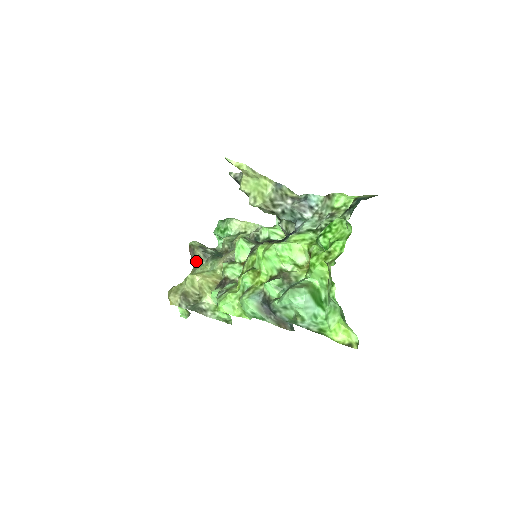
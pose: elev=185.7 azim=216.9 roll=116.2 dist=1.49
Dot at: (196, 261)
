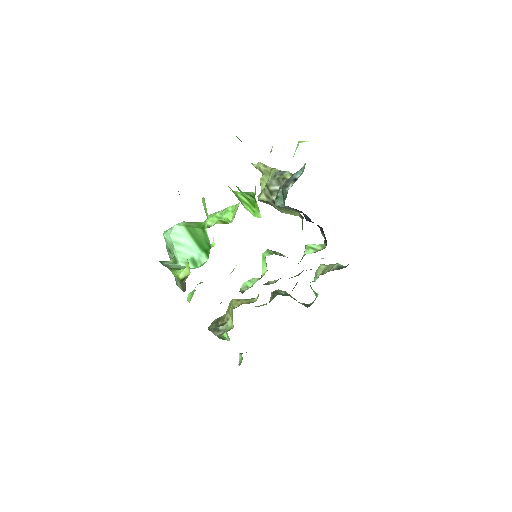
Dot at: occluded
